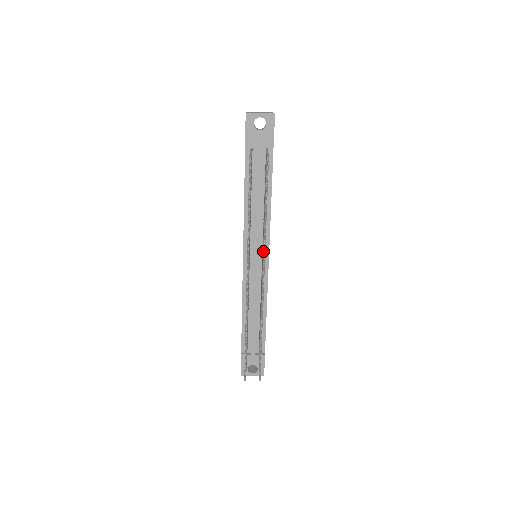
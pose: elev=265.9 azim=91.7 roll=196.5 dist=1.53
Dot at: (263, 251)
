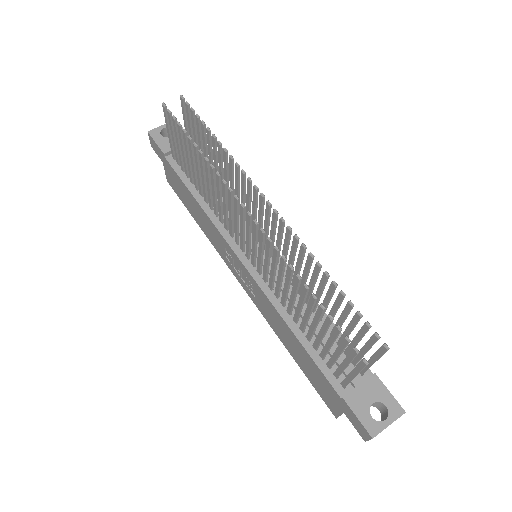
Dot at: (242, 174)
